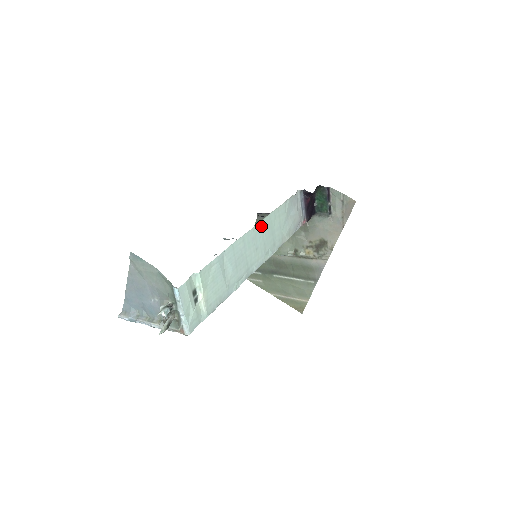
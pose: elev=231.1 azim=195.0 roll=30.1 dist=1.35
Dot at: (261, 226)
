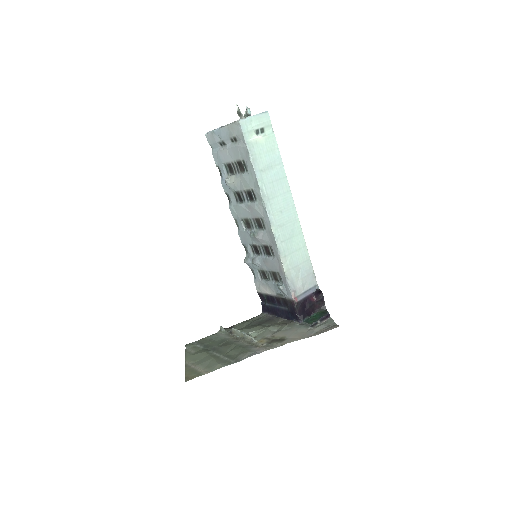
Dot at: (295, 218)
